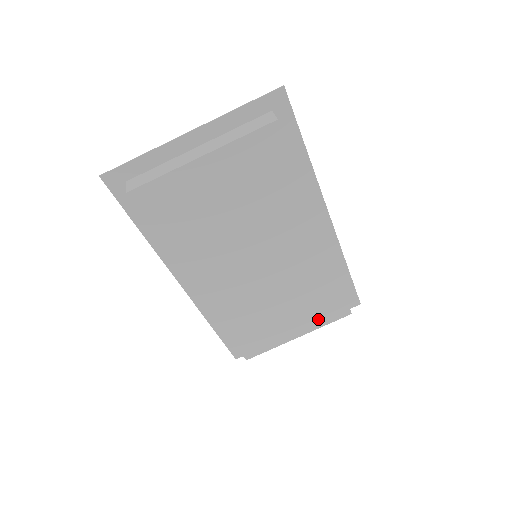
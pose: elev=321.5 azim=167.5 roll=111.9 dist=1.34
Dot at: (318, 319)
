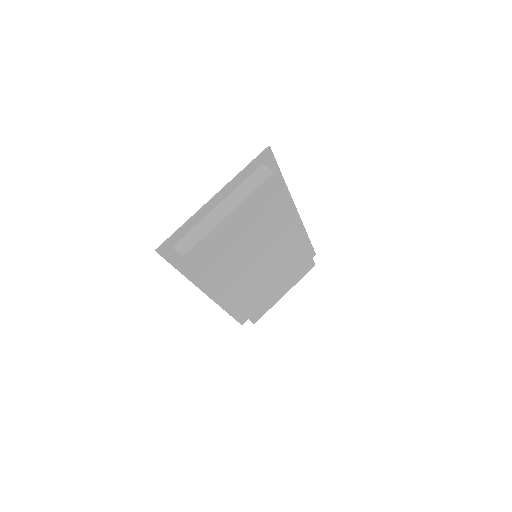
Dot at: (296, 278)
